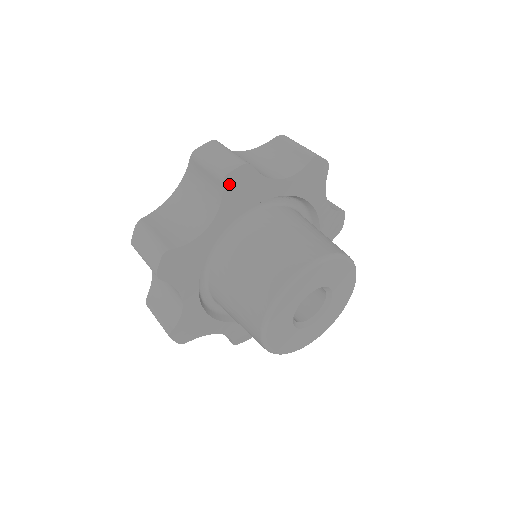
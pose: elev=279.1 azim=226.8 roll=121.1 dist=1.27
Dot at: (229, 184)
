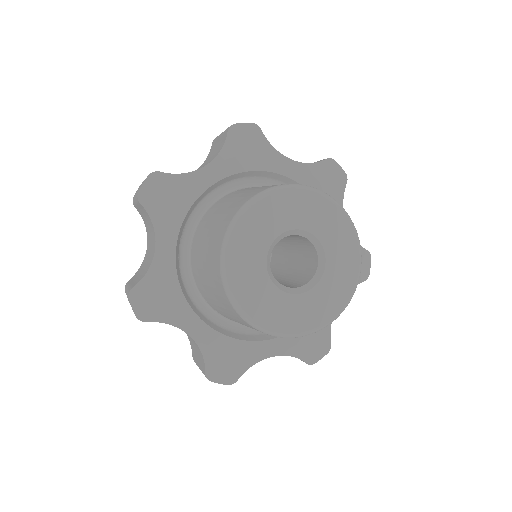
Dot at: (234, 134)
